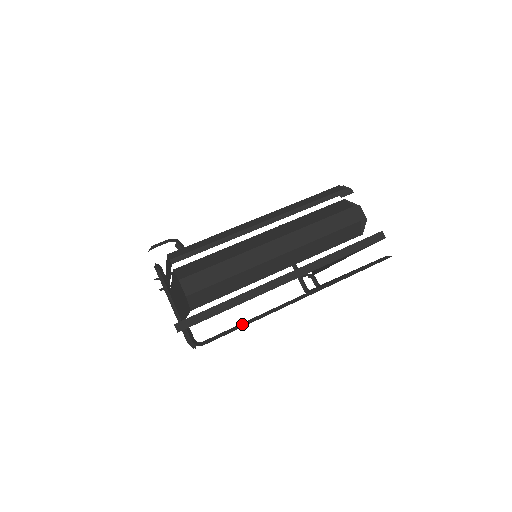
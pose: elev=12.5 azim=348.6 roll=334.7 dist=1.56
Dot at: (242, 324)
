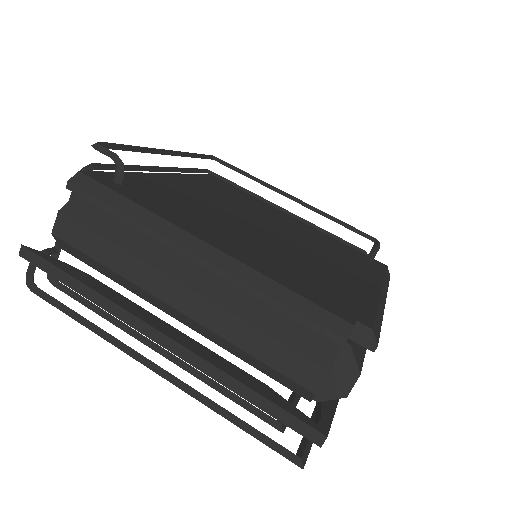
Dot at: (80, 317)
